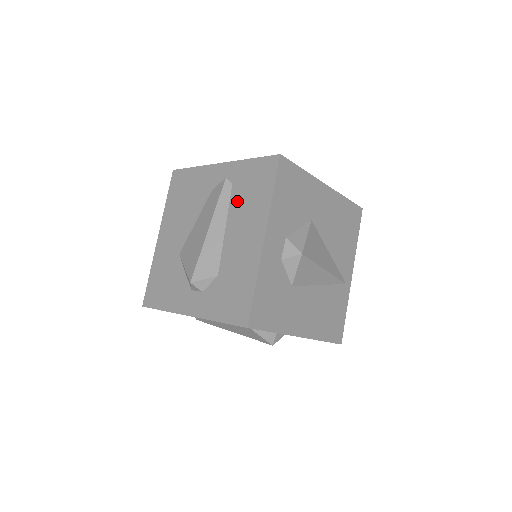
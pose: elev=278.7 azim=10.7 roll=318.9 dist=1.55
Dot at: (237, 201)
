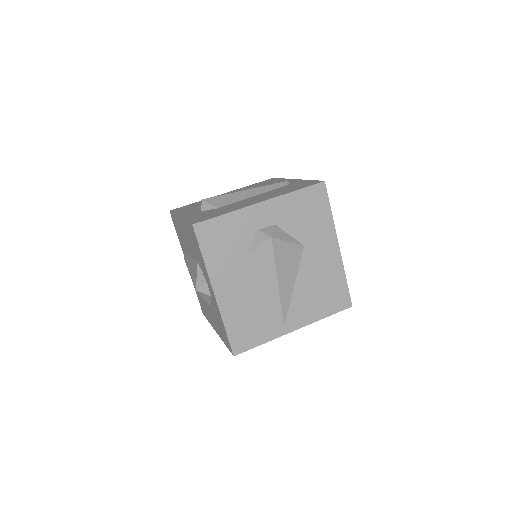
Dot at: (276, 190)
